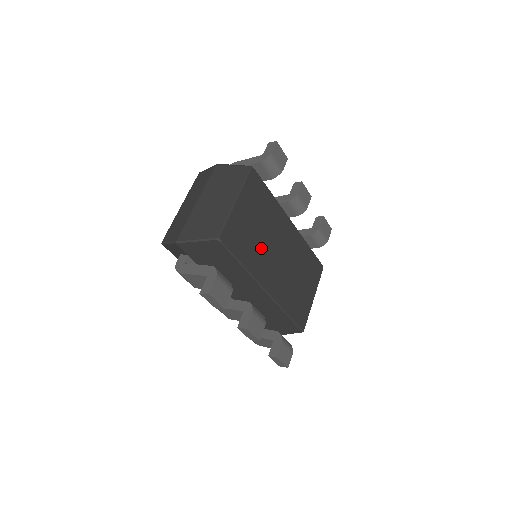
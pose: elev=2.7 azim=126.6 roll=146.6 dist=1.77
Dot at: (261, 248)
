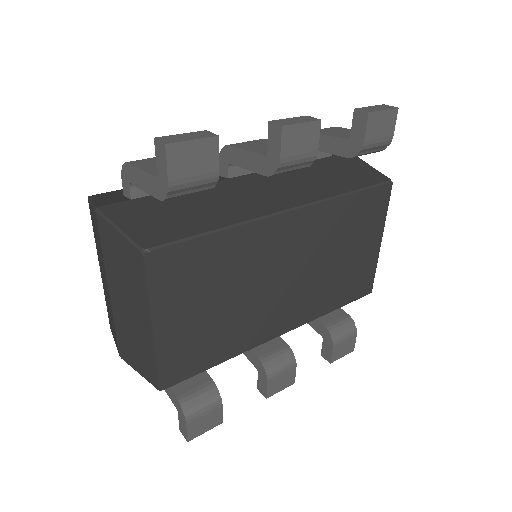
Dot at: (243, 313)
